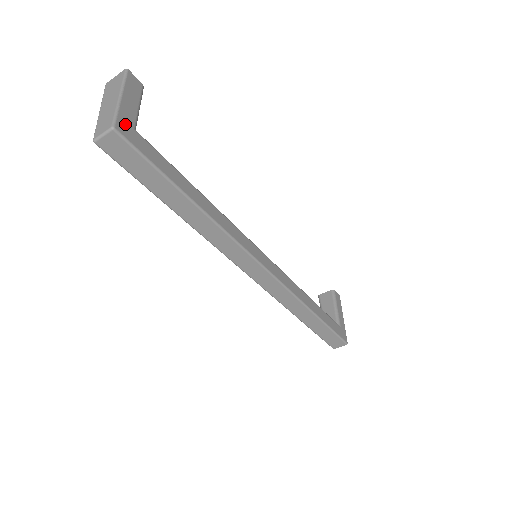
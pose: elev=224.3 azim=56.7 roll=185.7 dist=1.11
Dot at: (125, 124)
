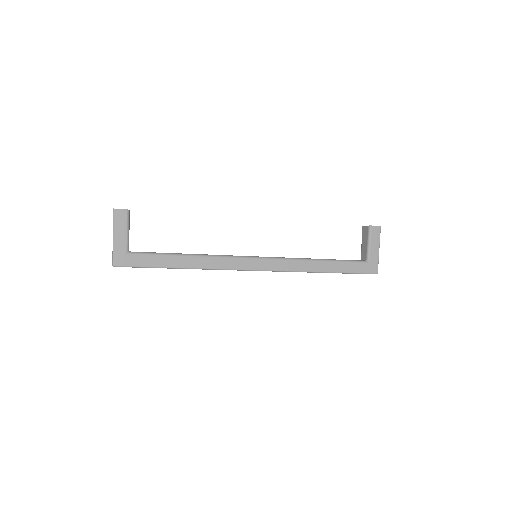
Dot at: (120, 256)
